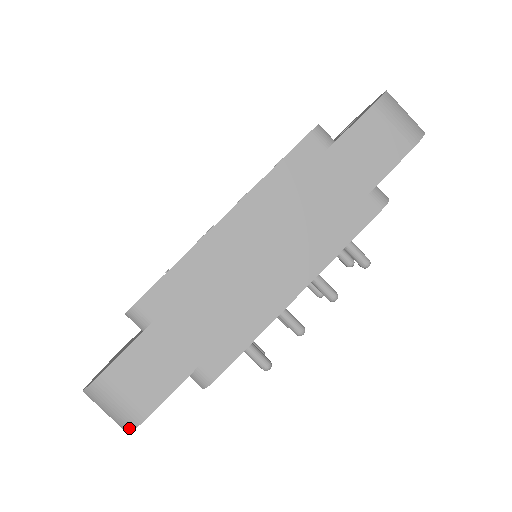
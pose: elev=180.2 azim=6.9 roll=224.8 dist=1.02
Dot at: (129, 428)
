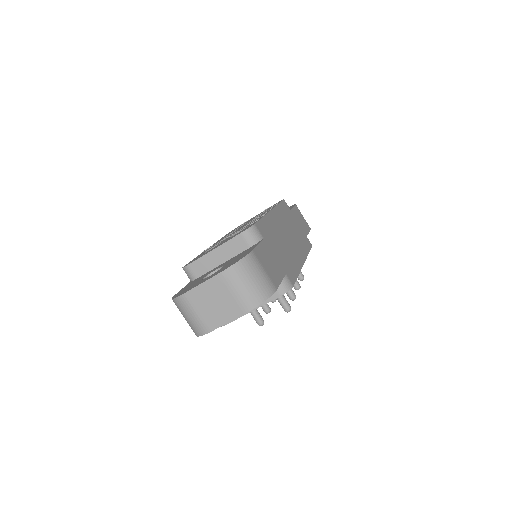
Dot at: (264, 297)
